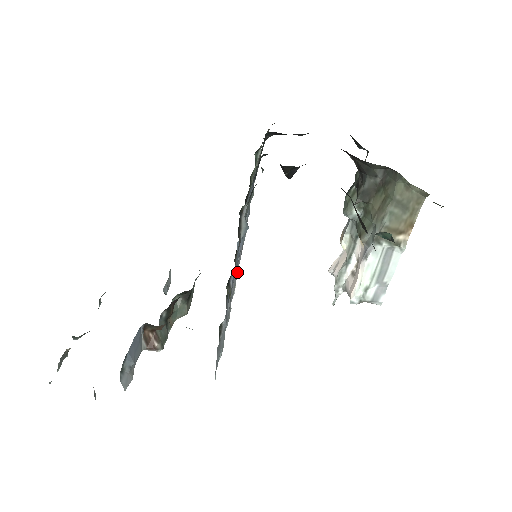
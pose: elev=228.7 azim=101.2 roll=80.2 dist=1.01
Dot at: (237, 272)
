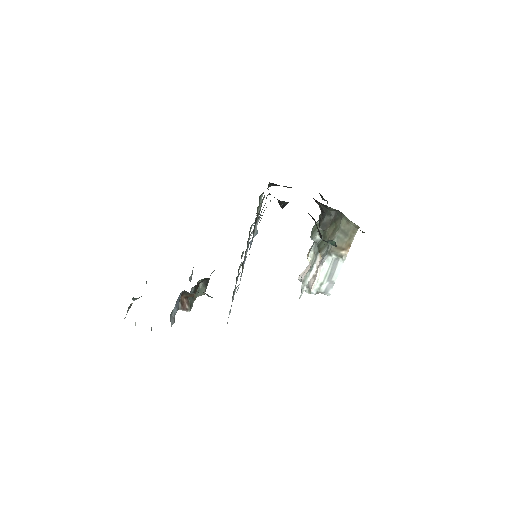
Dot at: occluded
